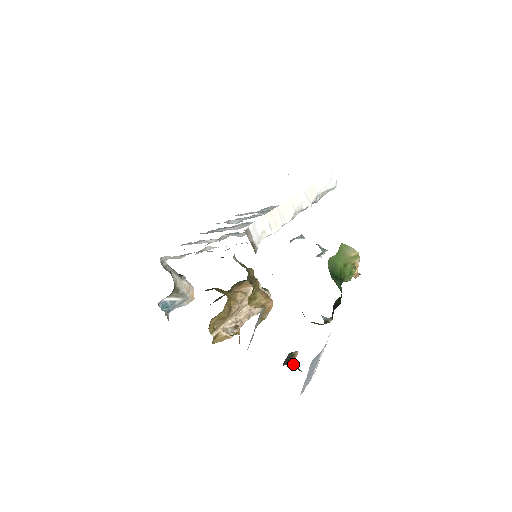
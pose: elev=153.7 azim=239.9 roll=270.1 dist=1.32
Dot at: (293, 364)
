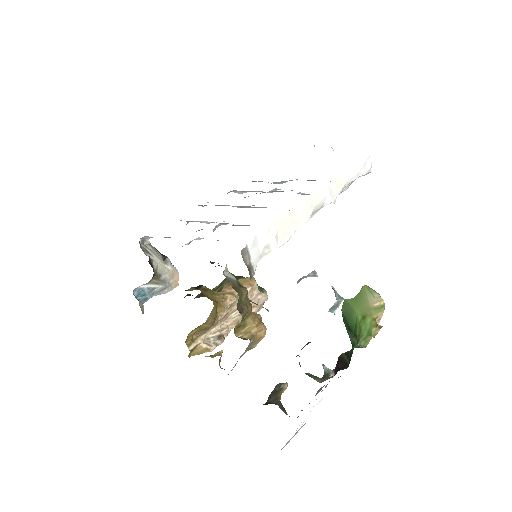
Dot at: (279, 403)
